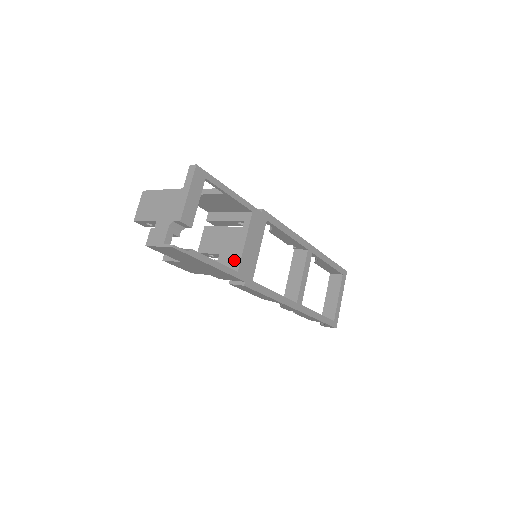
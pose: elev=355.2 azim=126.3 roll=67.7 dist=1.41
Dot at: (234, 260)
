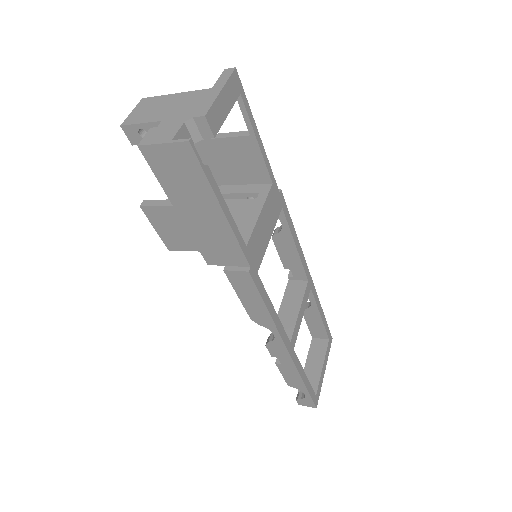
Dot at: (241, 233)
